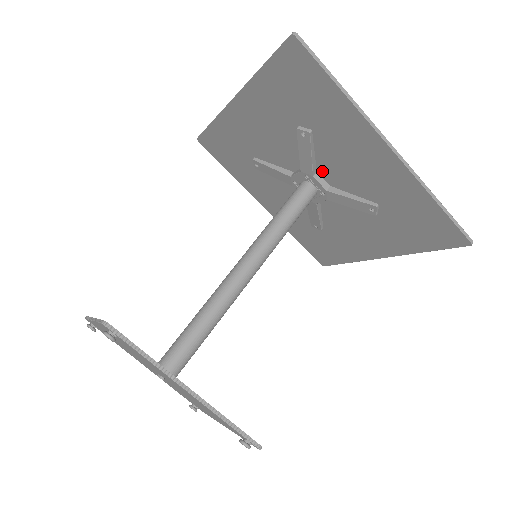
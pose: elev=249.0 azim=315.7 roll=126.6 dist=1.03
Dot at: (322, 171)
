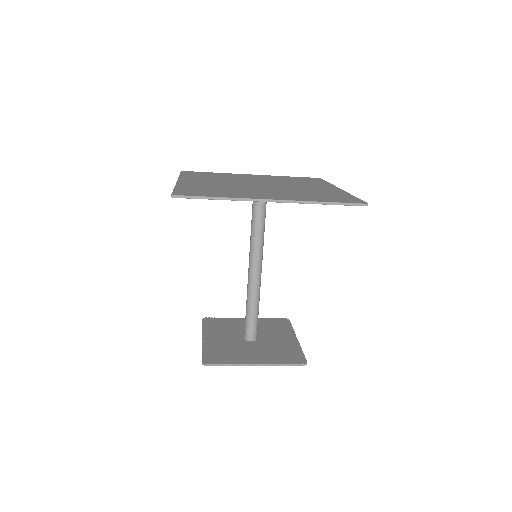
Dot at: occluded
